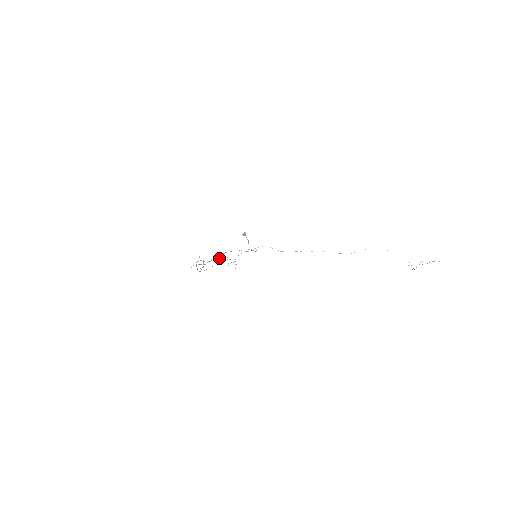
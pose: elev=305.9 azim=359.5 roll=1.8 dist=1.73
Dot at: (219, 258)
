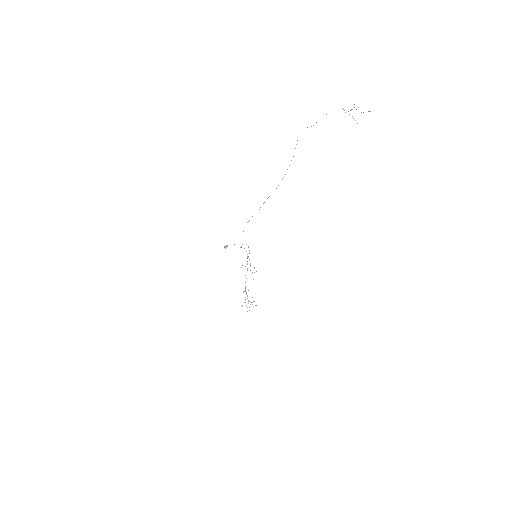
Dot at: occluded
